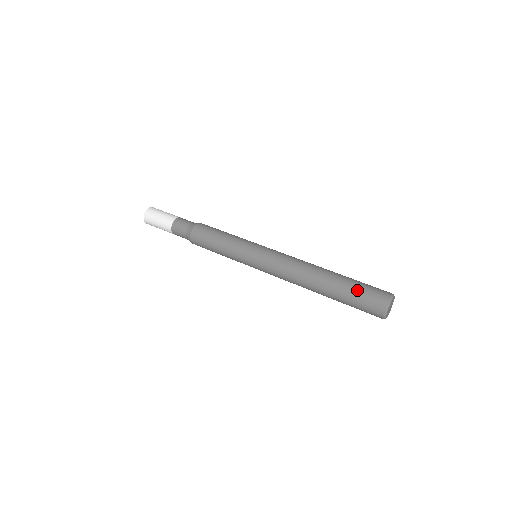
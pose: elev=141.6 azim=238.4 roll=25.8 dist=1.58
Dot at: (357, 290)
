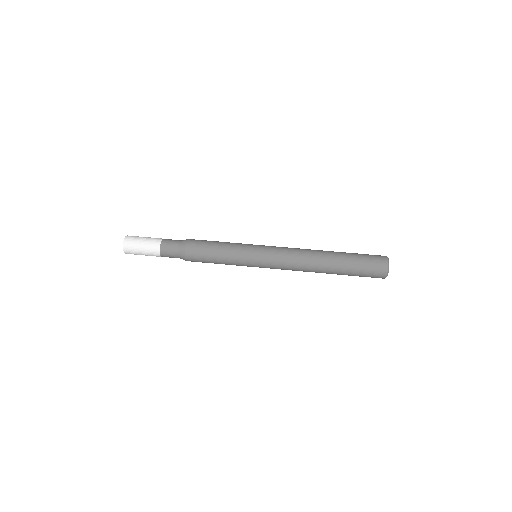
Dot at: (360, 255)
